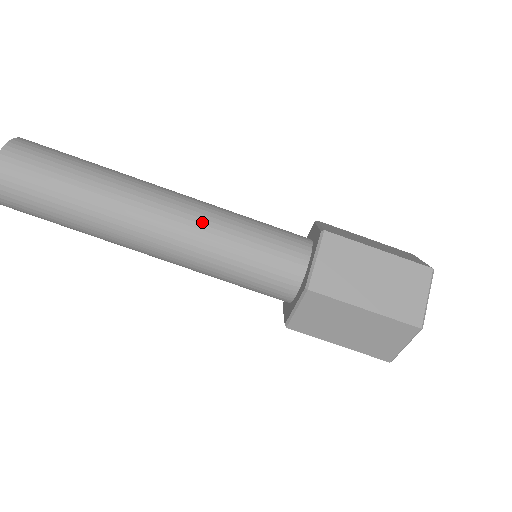
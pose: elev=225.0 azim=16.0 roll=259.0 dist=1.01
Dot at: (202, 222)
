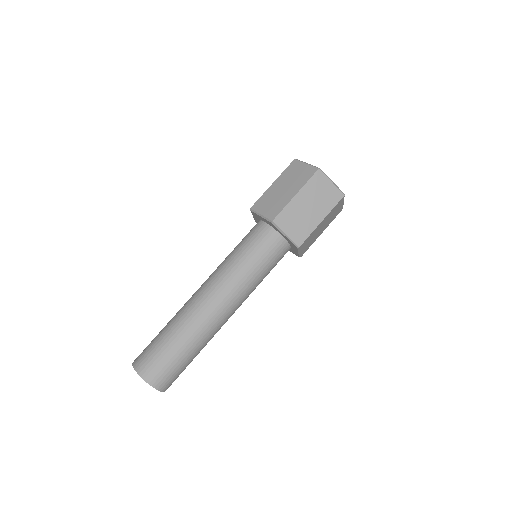
Dot at: (234, 285)
